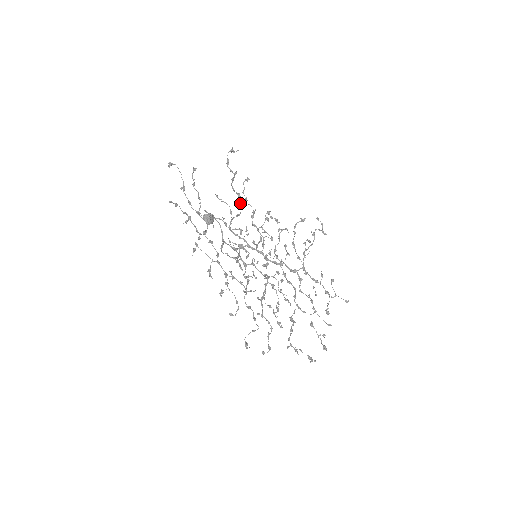
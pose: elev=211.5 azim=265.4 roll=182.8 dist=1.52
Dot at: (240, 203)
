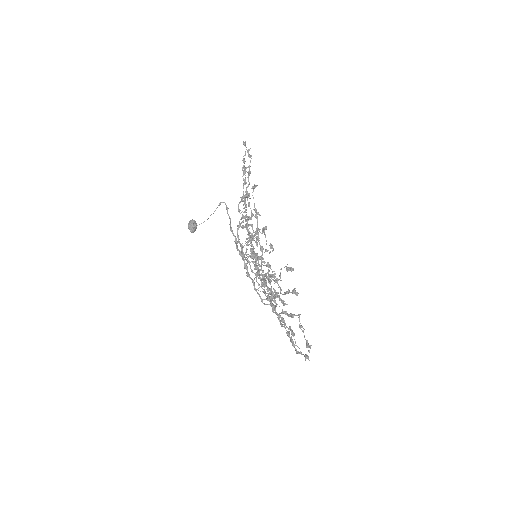
Dot at: occluded
